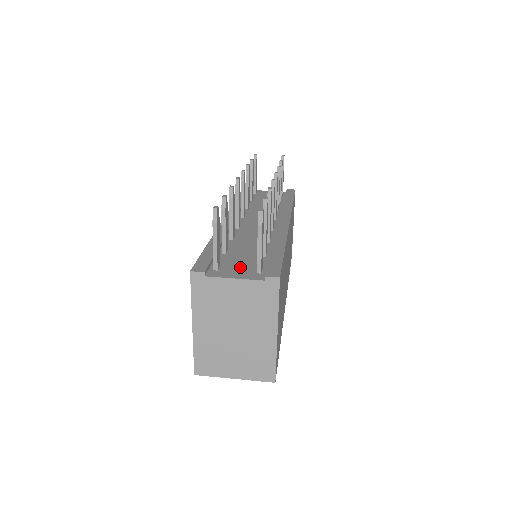
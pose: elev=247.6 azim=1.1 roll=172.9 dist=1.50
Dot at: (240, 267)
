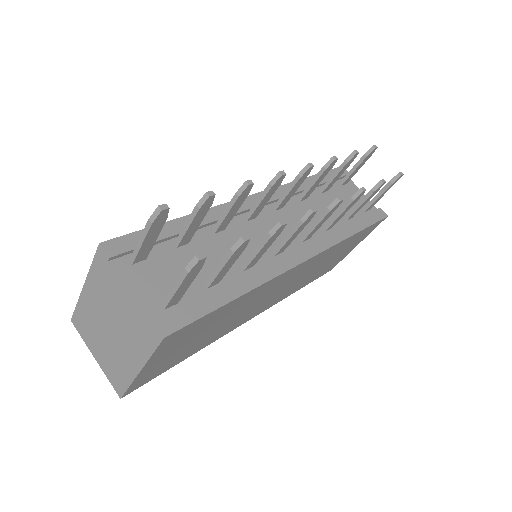
Dot at: (160, 280)
